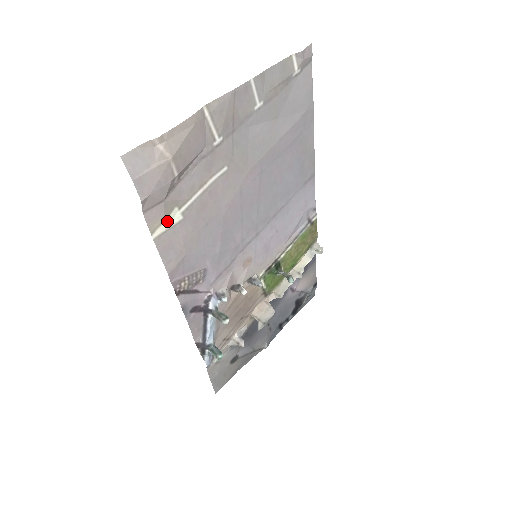
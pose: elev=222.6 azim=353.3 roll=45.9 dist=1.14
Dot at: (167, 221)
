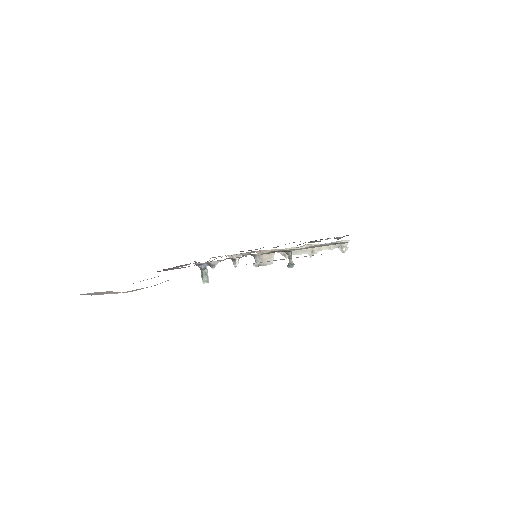
Dot at: occluded
